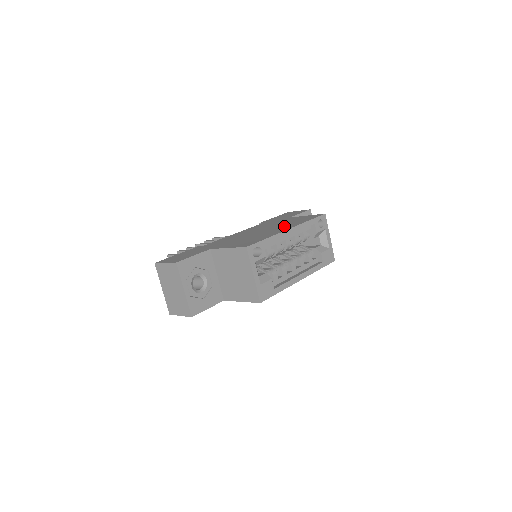
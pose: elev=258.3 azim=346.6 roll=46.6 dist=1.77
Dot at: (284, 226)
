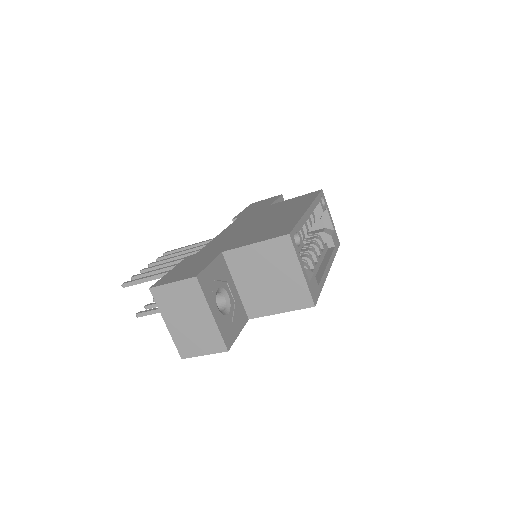
Dot at: (291, 209)
